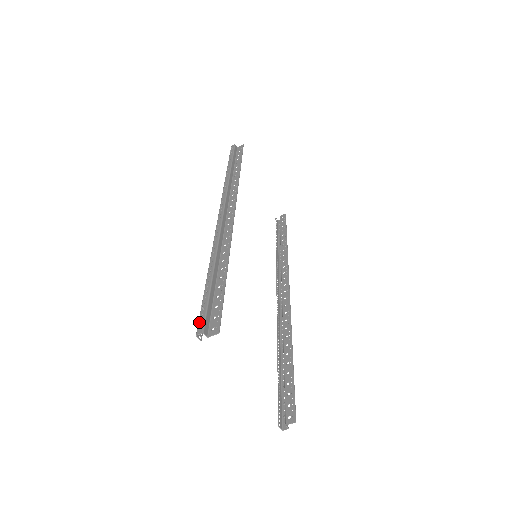
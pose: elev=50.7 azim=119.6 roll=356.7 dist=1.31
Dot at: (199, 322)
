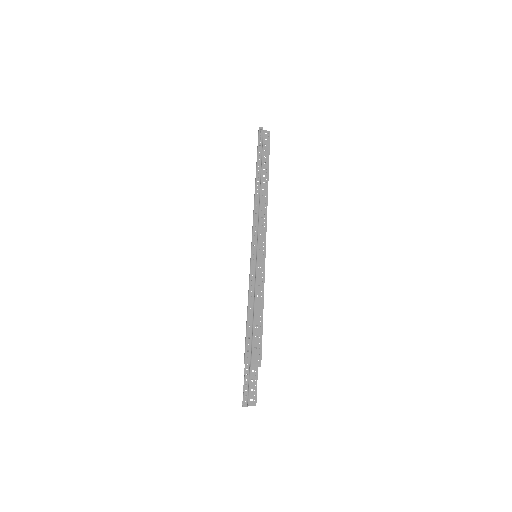
Dot at: (246, 351)
